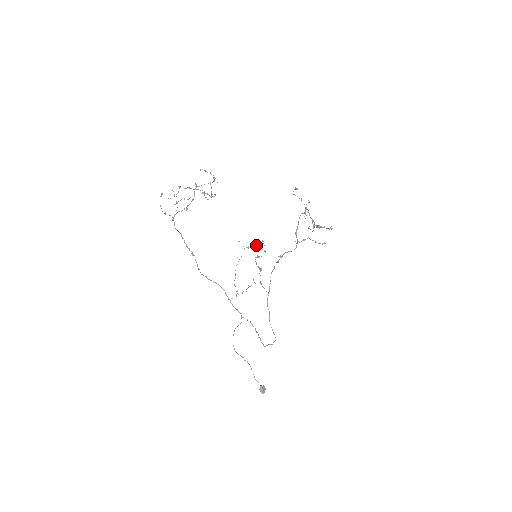
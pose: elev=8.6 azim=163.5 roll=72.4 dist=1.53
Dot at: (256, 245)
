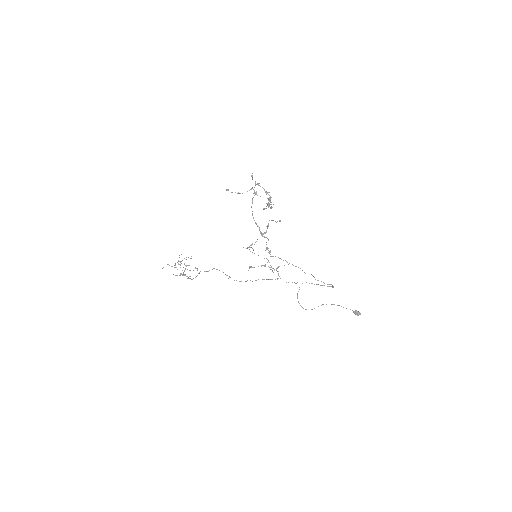
Dot at: occluded
